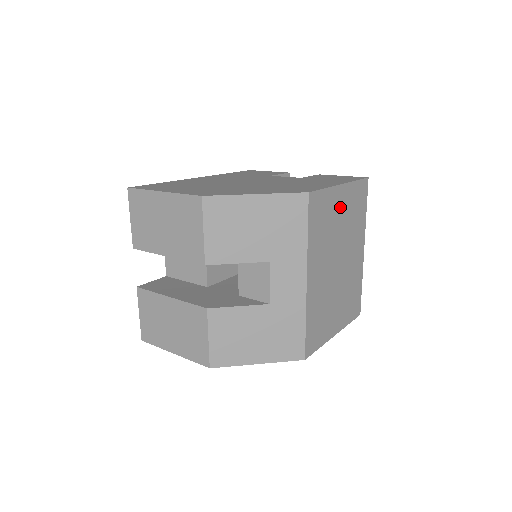
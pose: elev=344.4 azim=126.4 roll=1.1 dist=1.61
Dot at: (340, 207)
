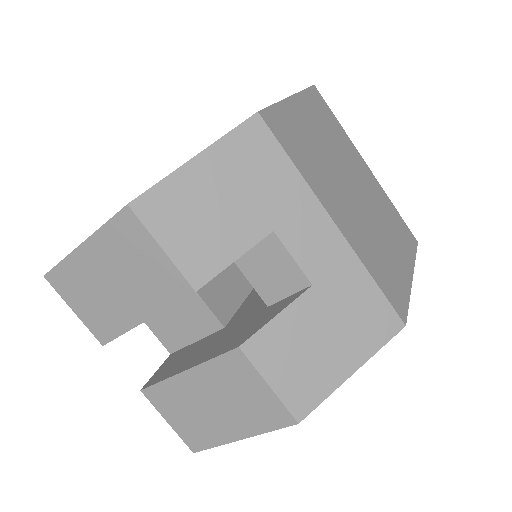
Dot at: (308, 124)
